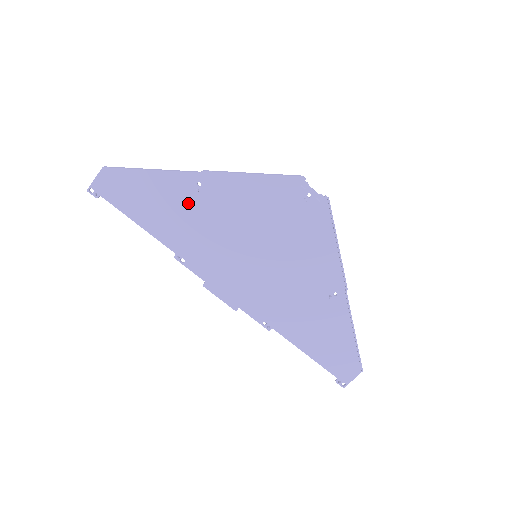
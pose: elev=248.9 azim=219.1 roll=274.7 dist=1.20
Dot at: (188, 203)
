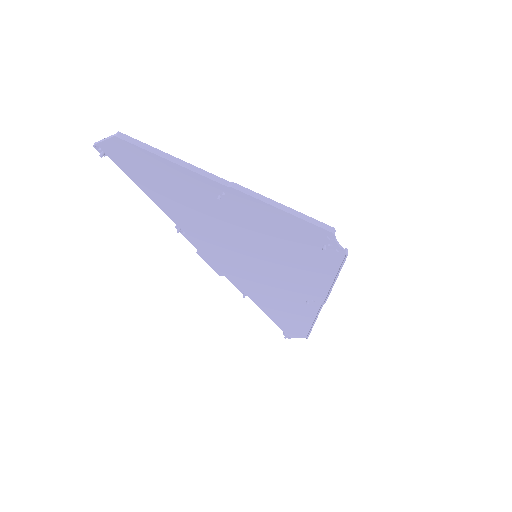
Dot at: (205, 200)
